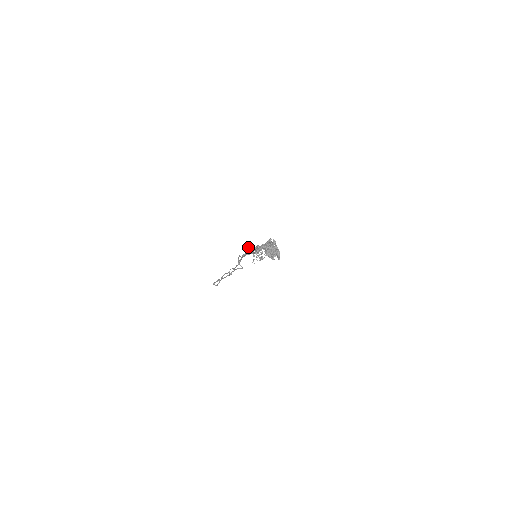
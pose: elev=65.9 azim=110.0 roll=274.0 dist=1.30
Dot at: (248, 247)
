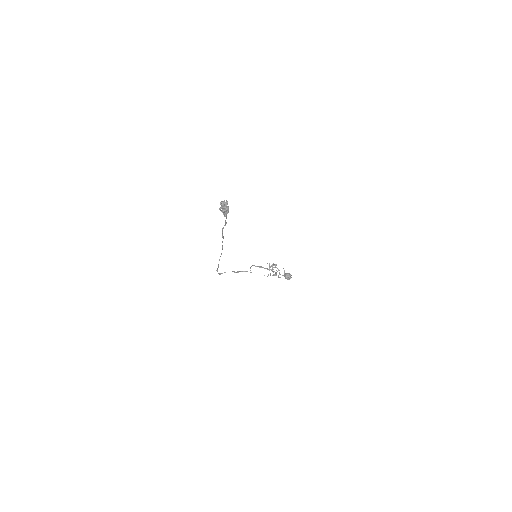
Dot at: (267, 263)
